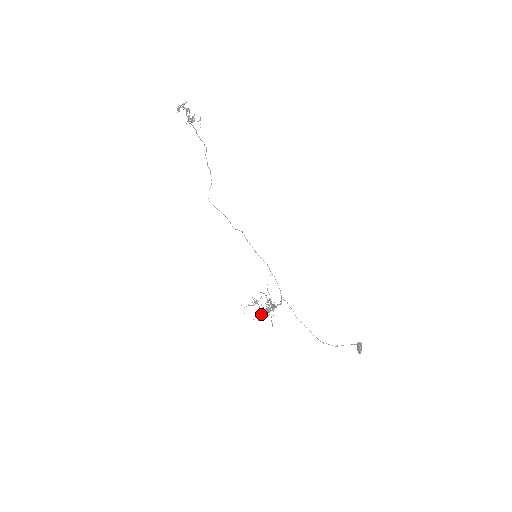
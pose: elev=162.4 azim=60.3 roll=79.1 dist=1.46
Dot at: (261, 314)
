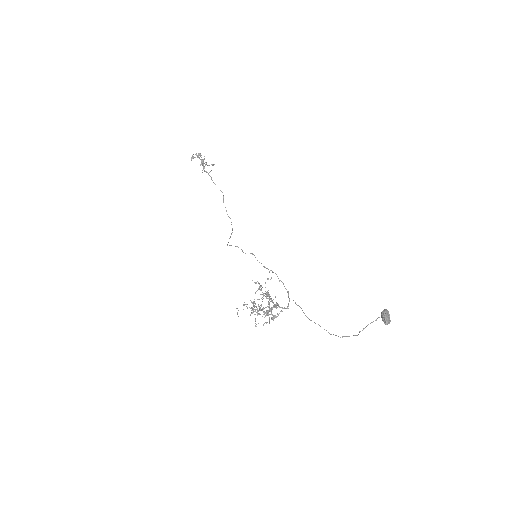
Dot at: (257, 312)
